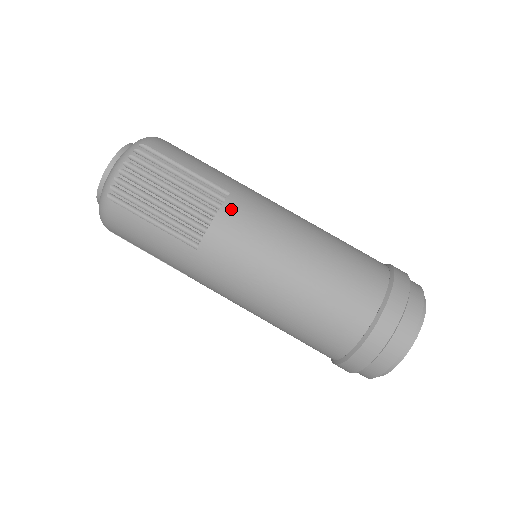
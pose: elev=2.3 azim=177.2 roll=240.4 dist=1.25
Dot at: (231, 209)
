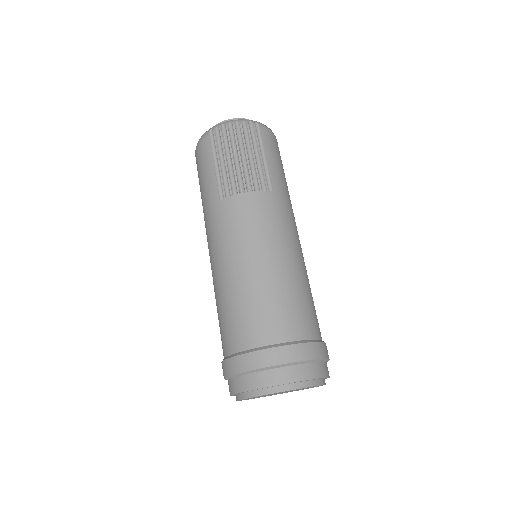
Dot at: (262, 198)
